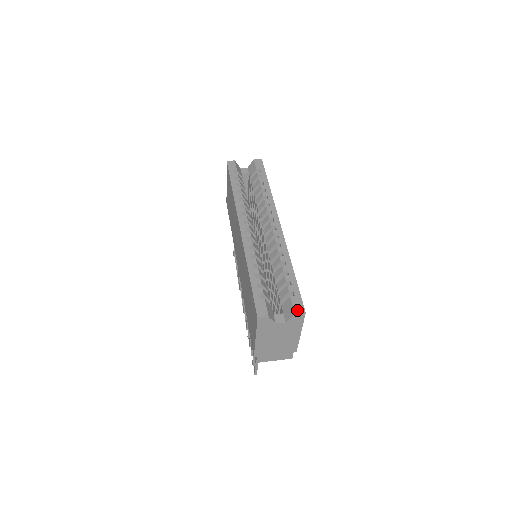
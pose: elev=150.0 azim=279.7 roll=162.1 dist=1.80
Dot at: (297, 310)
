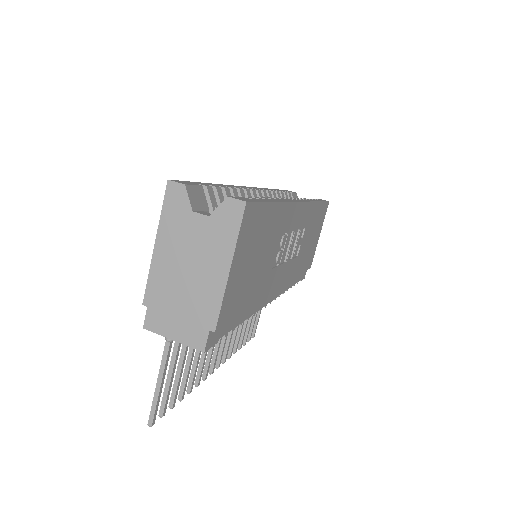
Dot at: (236, 197)
